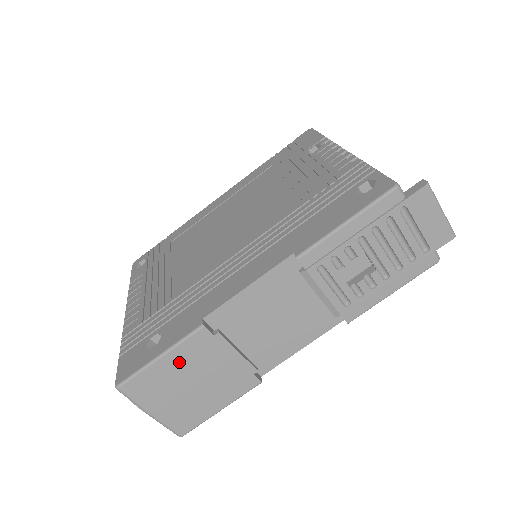
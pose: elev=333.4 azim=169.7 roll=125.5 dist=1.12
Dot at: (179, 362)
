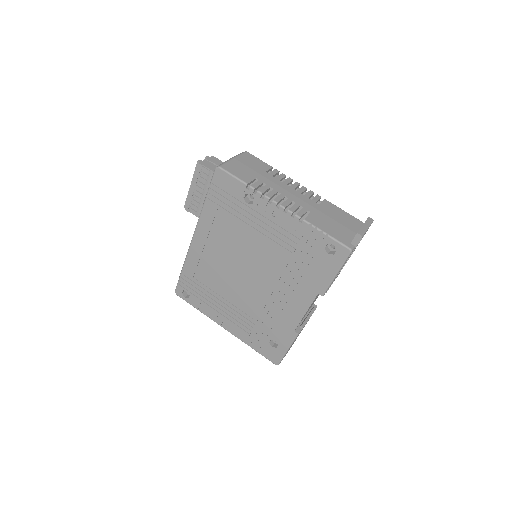
Dot at: occluded
